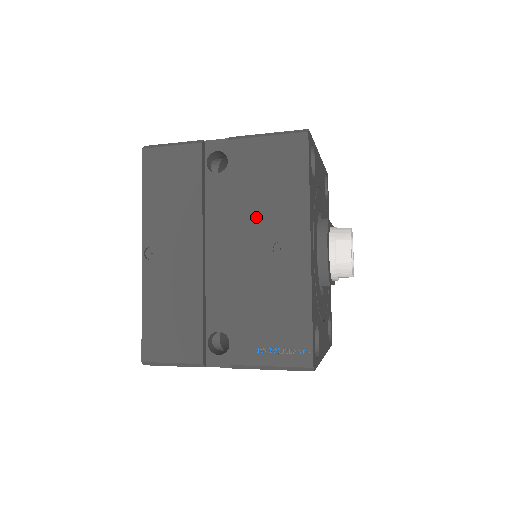
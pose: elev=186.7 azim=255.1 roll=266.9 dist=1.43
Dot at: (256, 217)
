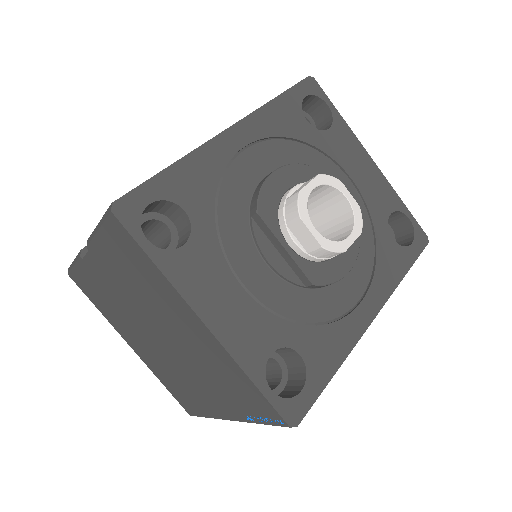
Dot at: occluded
